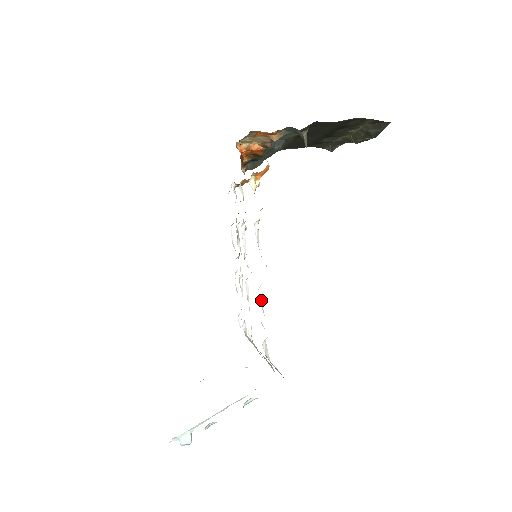
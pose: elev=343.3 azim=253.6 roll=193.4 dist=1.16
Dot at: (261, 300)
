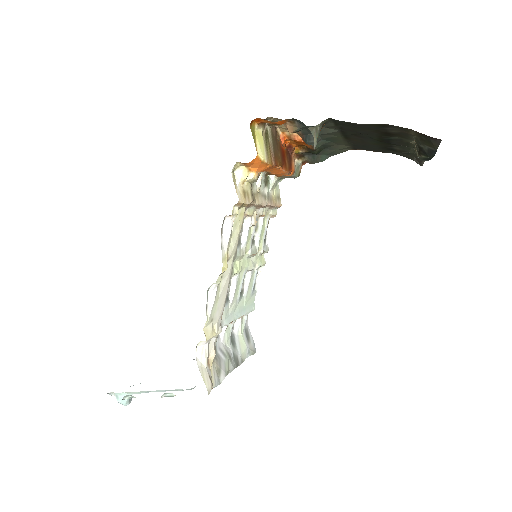
Dot at: (211, 301)
